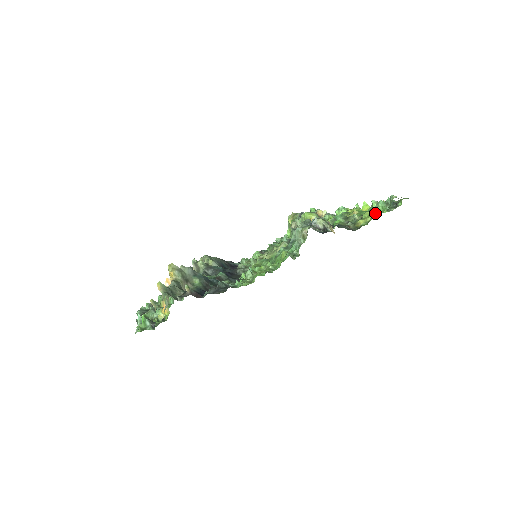
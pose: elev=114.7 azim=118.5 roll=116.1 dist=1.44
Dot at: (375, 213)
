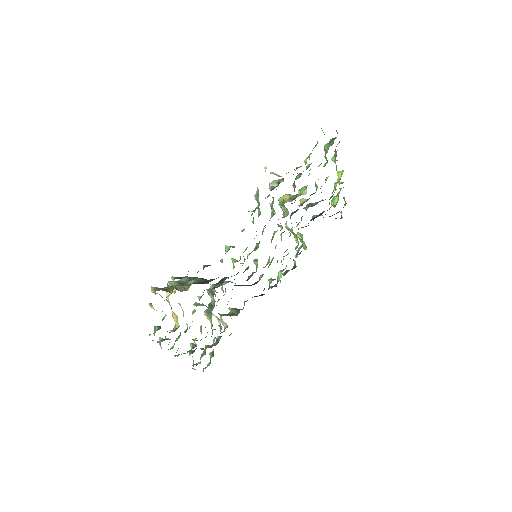
Dot at: occluded
